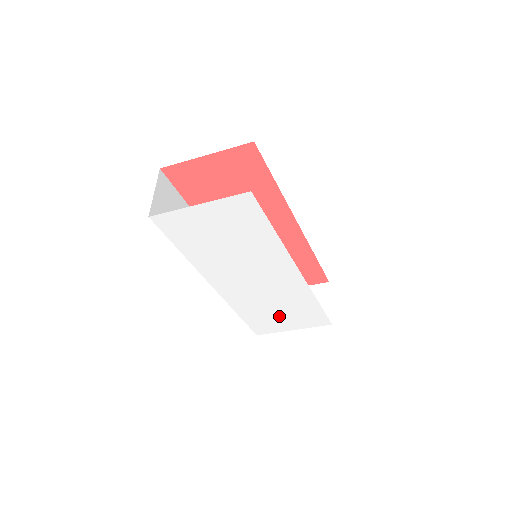
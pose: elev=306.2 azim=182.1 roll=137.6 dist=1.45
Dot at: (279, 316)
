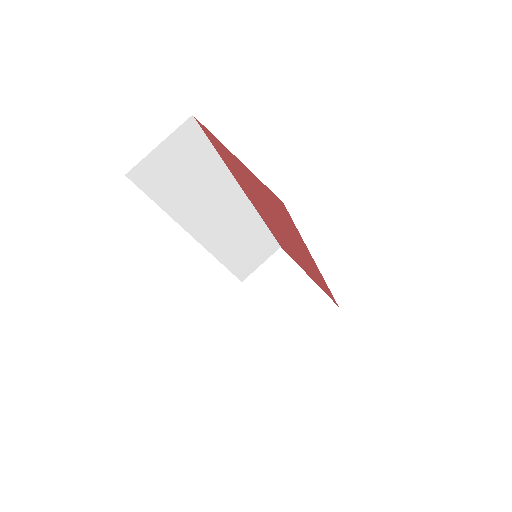
Dot at: occluded
